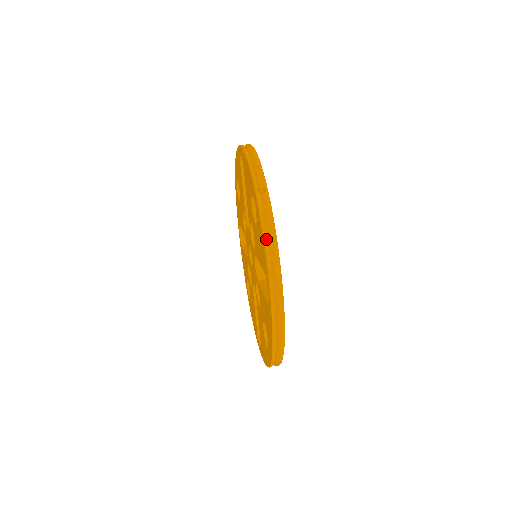
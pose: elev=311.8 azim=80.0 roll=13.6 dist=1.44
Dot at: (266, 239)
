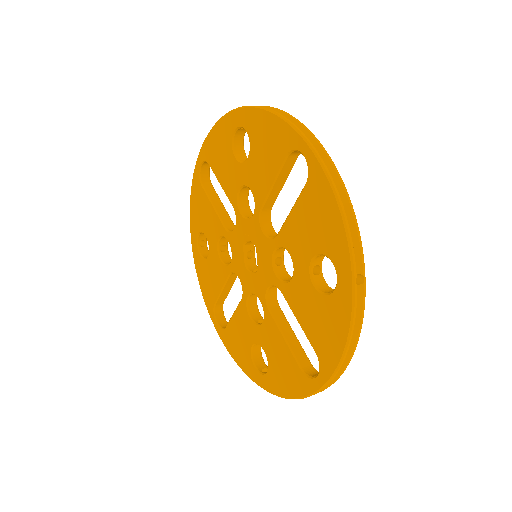
Dot at: (272, 110)
